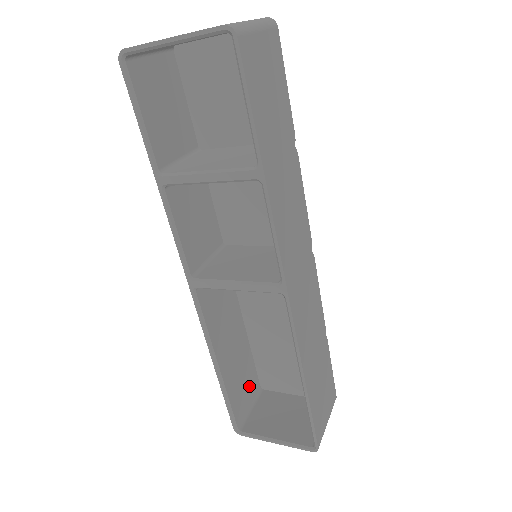
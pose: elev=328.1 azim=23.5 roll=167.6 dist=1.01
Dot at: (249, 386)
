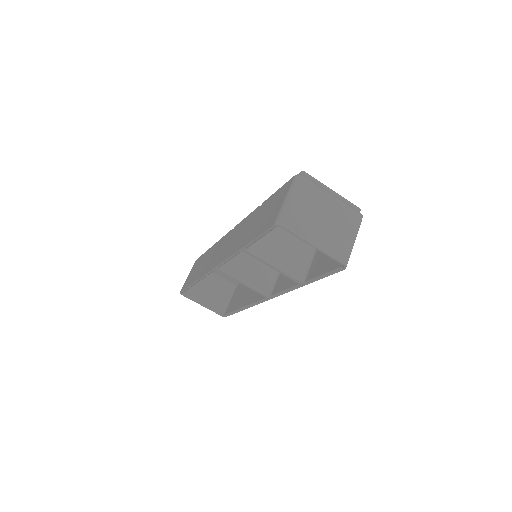
Dot at: occluded
